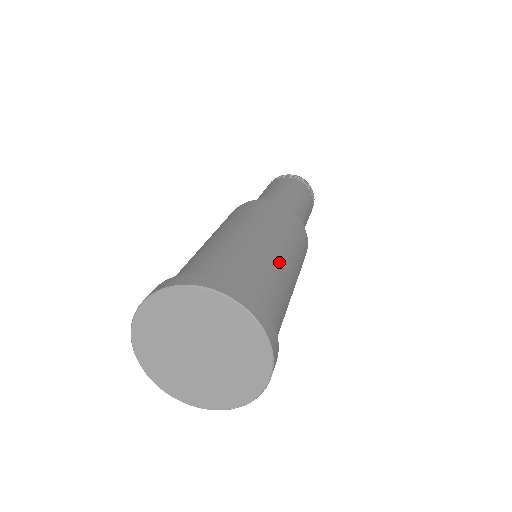
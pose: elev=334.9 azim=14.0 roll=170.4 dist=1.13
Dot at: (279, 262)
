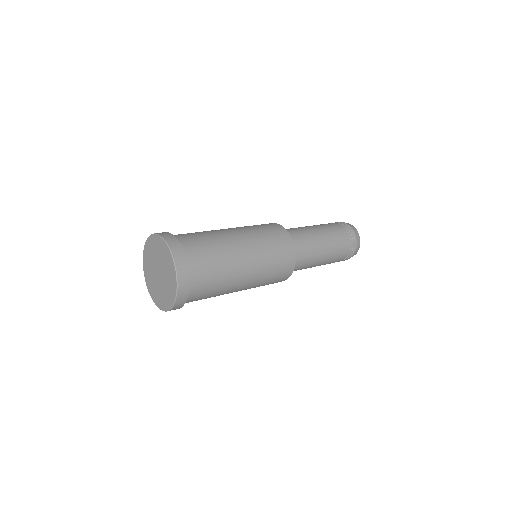
Dot at: (234, 250)
